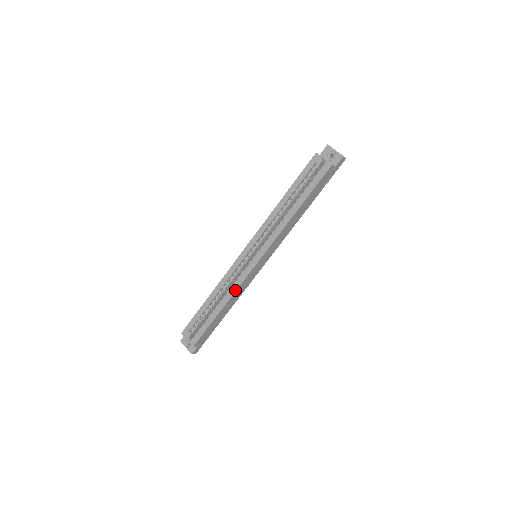
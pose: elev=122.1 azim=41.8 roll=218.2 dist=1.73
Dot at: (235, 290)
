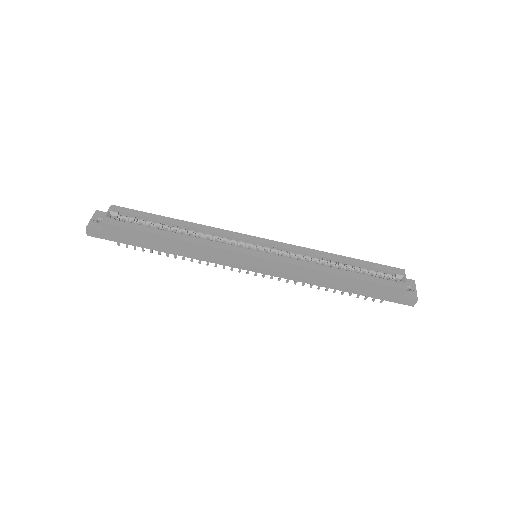
Dot at: (207, 244)
